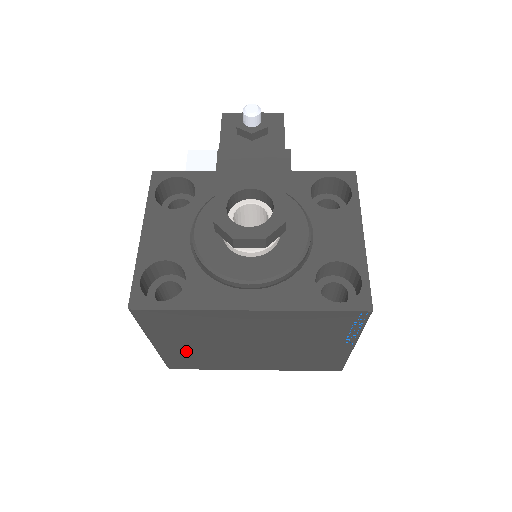
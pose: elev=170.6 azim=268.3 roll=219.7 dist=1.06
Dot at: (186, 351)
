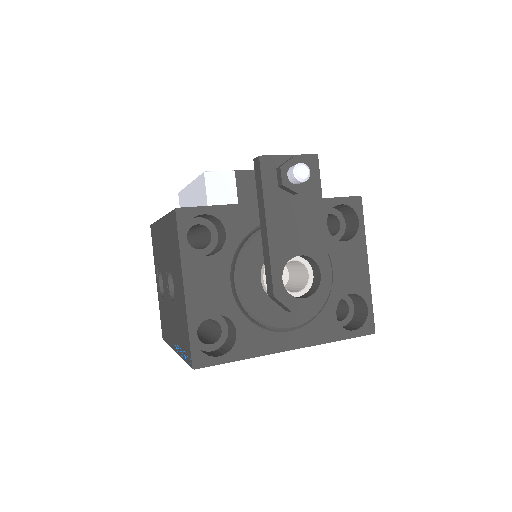
Dot at: occluded
